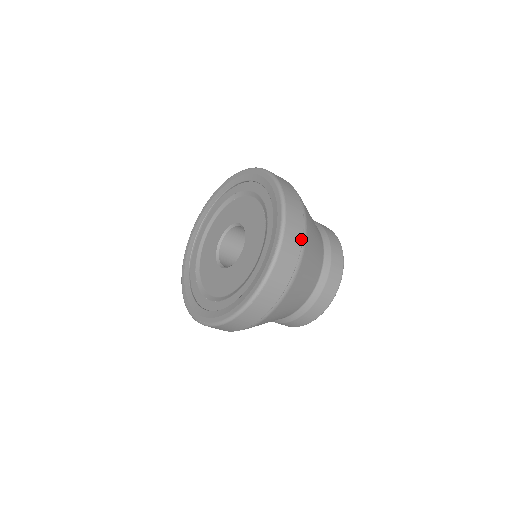
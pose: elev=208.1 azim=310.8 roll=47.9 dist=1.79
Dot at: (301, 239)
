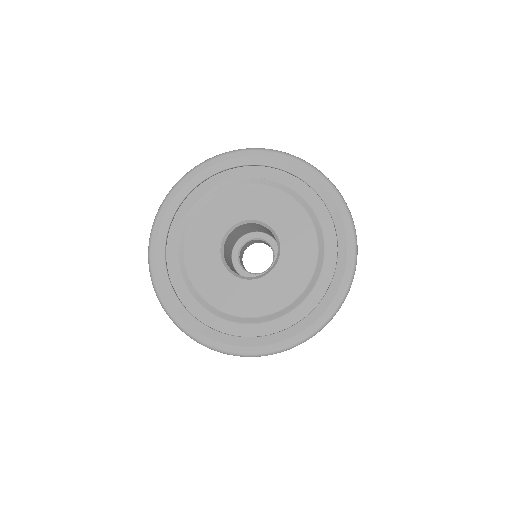
Dot at: occluded
